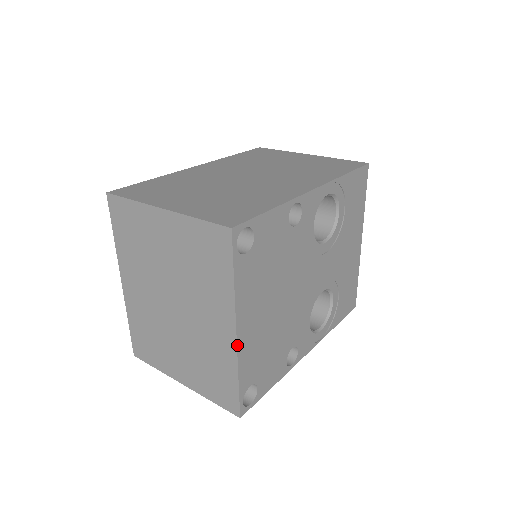
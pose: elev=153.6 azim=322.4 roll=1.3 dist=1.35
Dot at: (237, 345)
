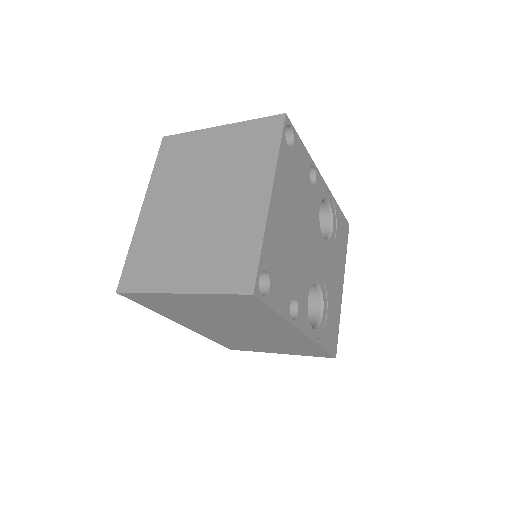
Dot at: (269, 208)
